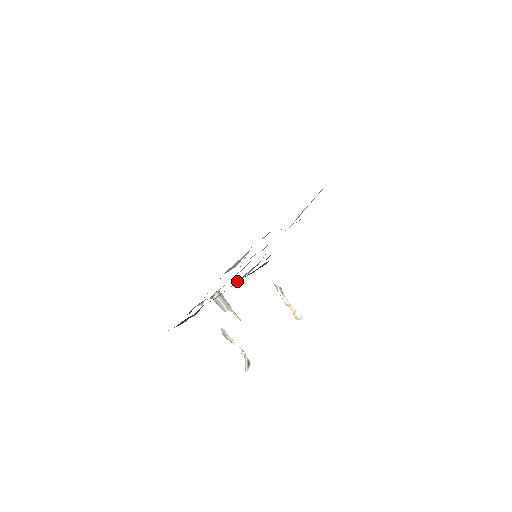
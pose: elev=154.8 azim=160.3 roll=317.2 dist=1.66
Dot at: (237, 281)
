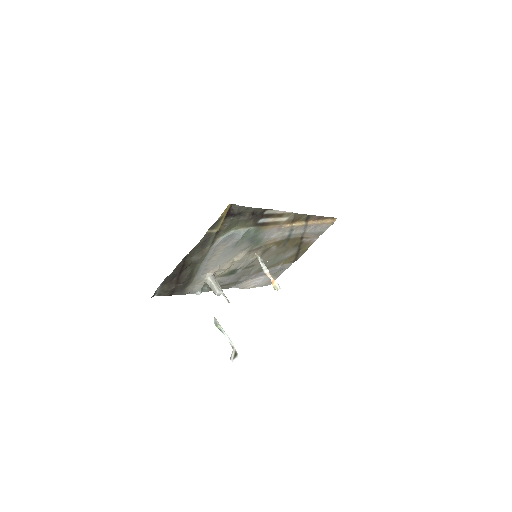
Dot at: (218, 240)
